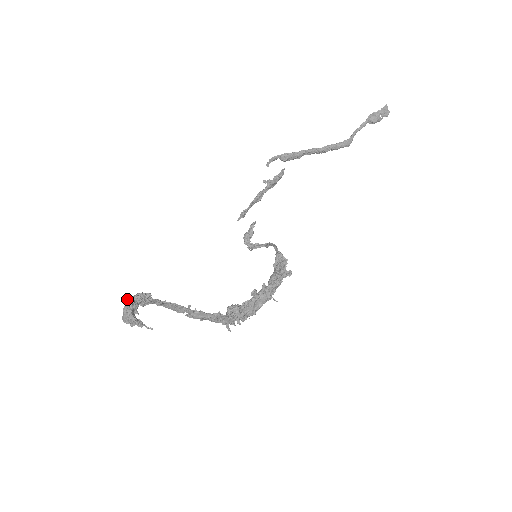
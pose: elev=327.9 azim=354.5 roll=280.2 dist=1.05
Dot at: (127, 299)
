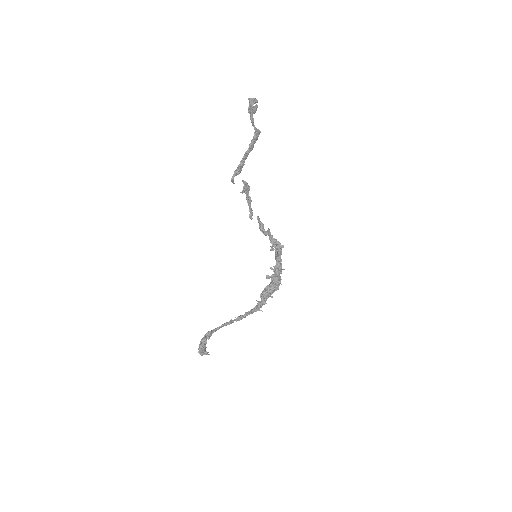
Dot at: occluded
